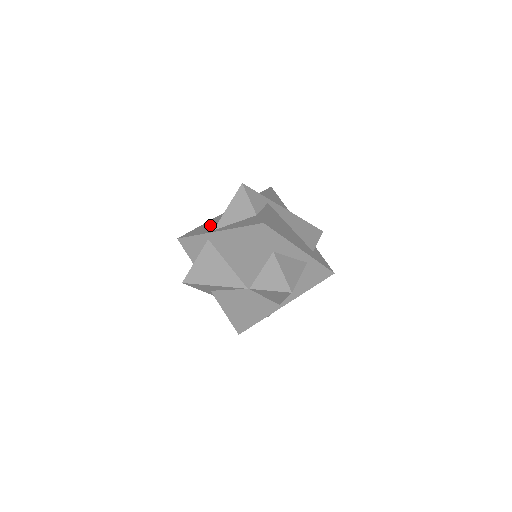
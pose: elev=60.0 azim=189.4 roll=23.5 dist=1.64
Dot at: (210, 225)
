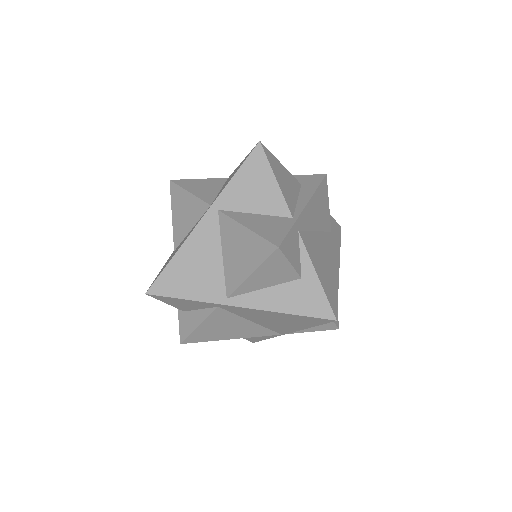
Dot at: (201, 270)
